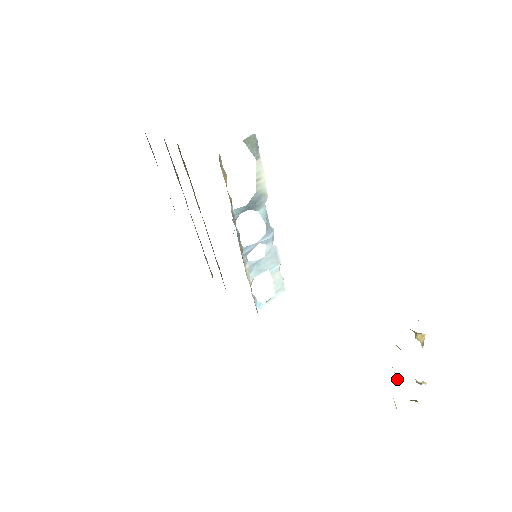
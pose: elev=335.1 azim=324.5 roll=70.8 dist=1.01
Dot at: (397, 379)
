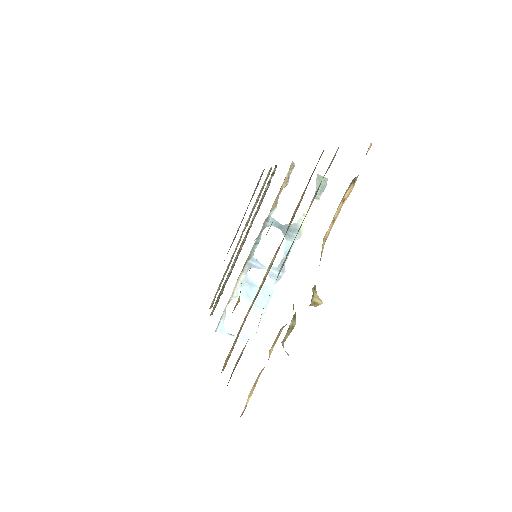
Dot at: (269, 352)
